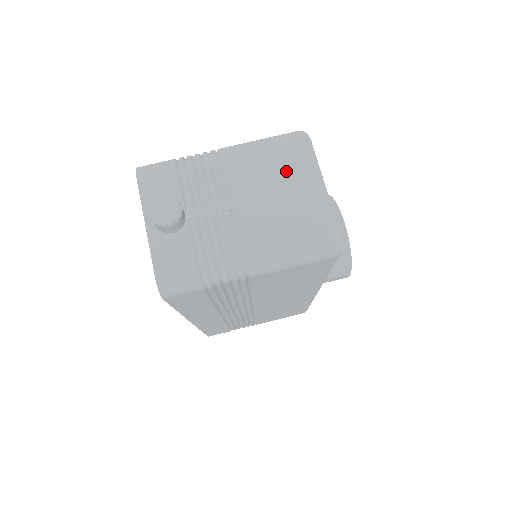
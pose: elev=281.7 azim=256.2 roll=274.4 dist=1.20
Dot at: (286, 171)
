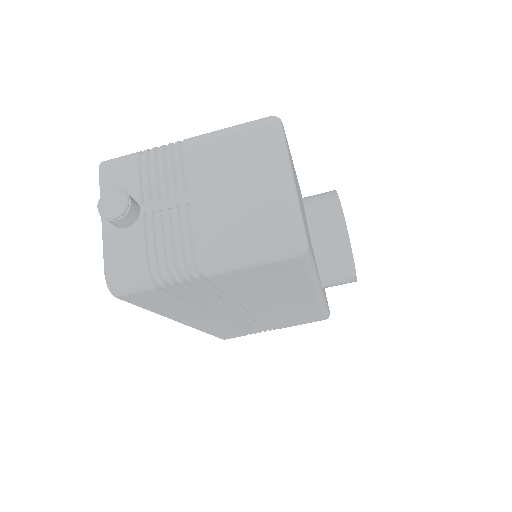
Dot at: (249, 160)
